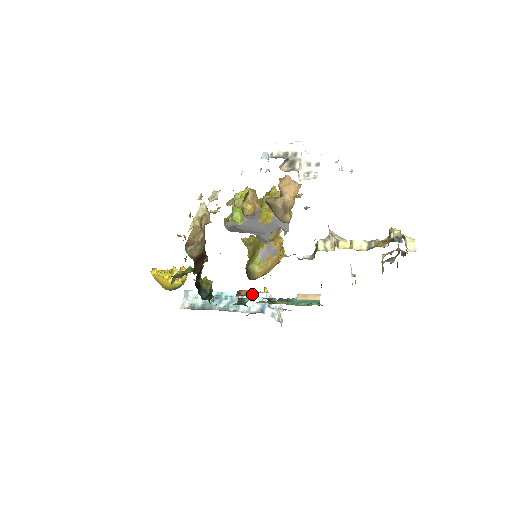
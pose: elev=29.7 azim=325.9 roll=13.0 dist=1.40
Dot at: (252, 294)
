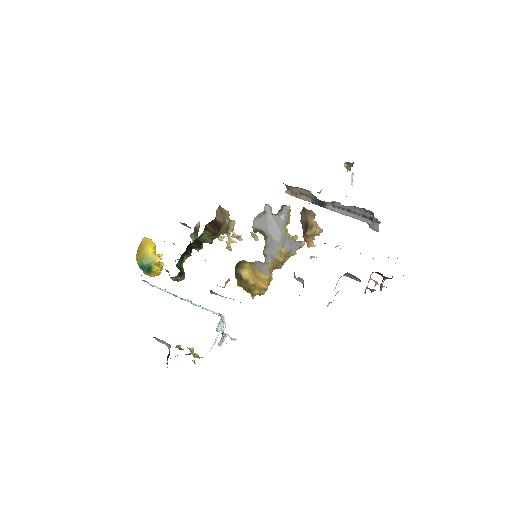
Dot at: occluded
